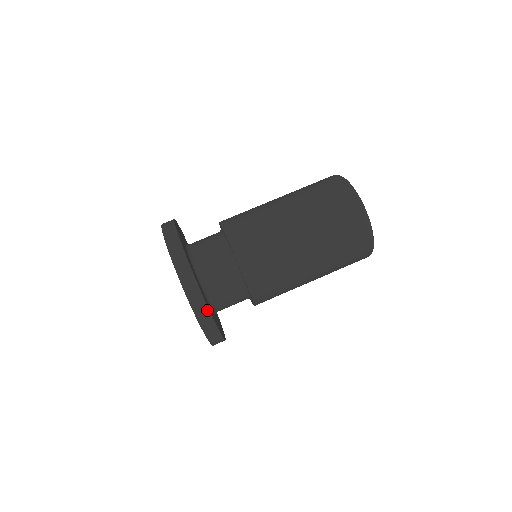
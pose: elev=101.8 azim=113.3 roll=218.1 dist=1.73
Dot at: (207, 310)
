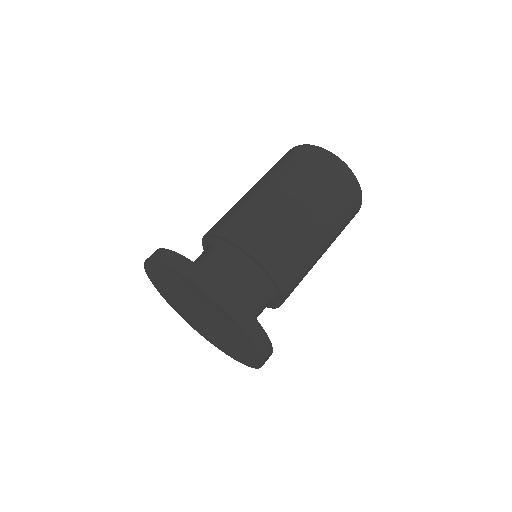
Dot at: (271, 349)
